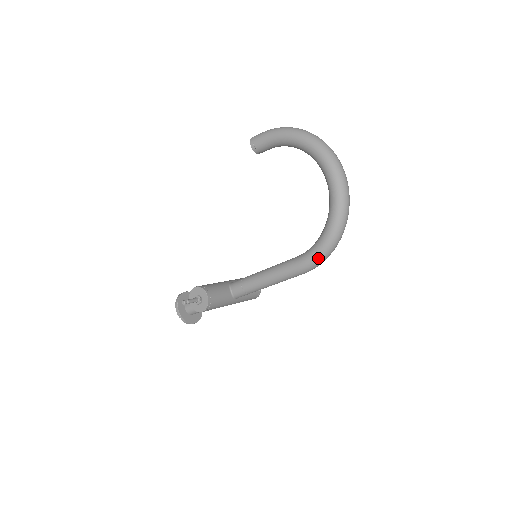
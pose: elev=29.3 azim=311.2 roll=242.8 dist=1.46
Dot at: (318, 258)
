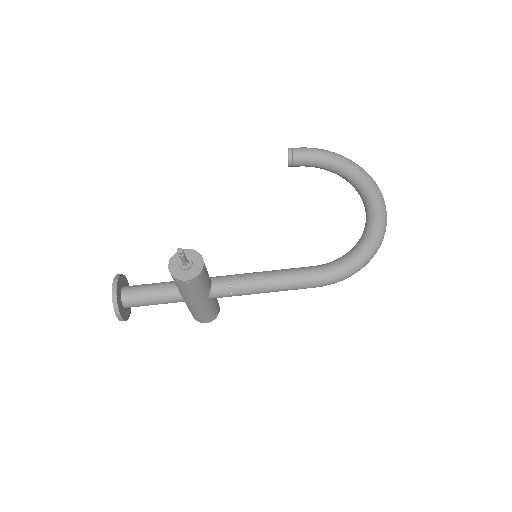
Dot at: (345, 270)
